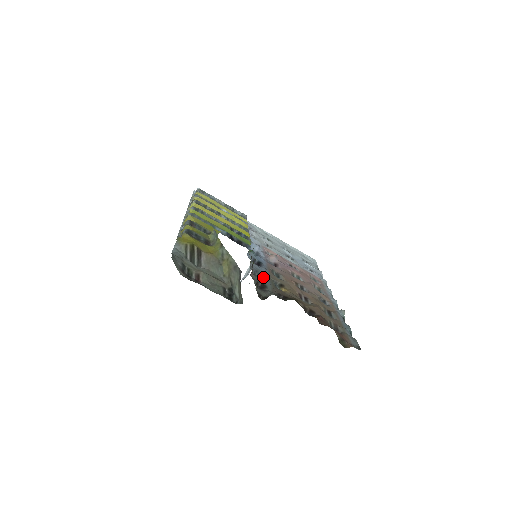
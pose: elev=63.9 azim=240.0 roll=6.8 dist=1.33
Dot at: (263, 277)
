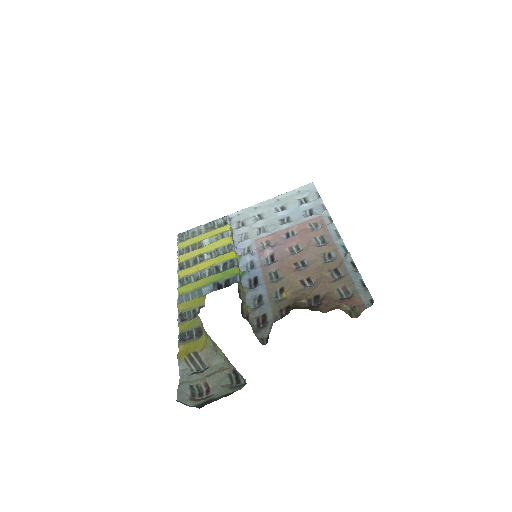
Dot at: (262, 302)
